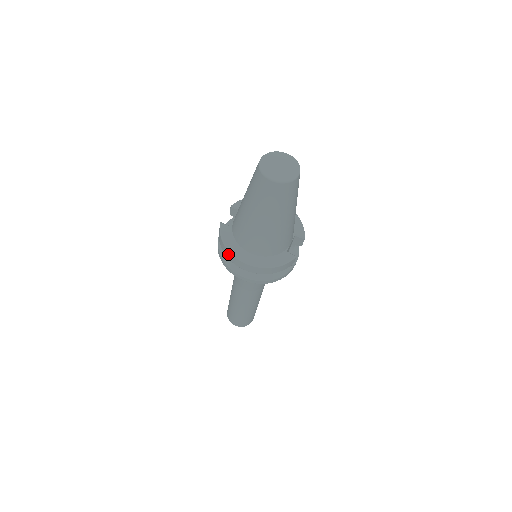
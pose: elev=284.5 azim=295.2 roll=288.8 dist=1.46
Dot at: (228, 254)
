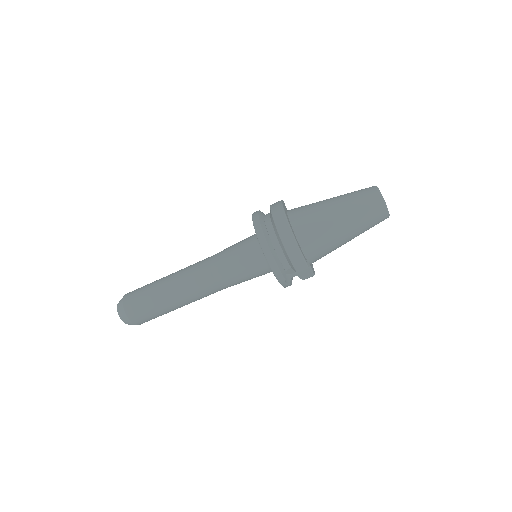
Dot at: (277, 208)
